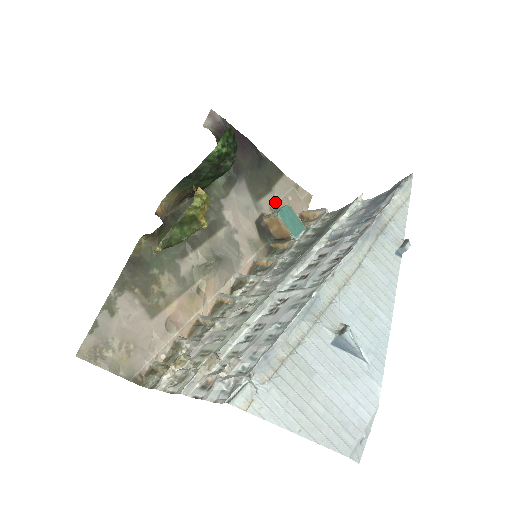
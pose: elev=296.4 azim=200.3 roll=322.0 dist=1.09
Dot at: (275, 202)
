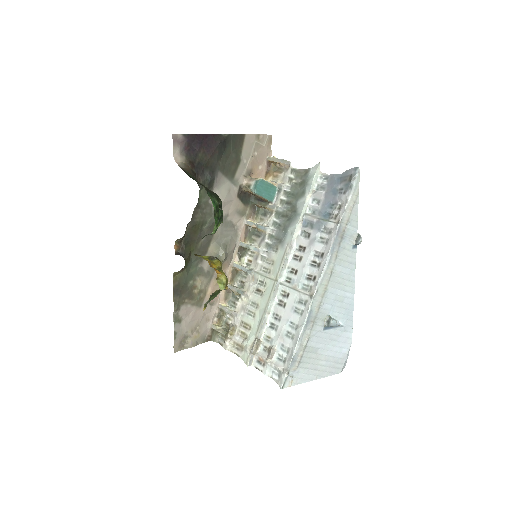
Dot at: (246, 167)
